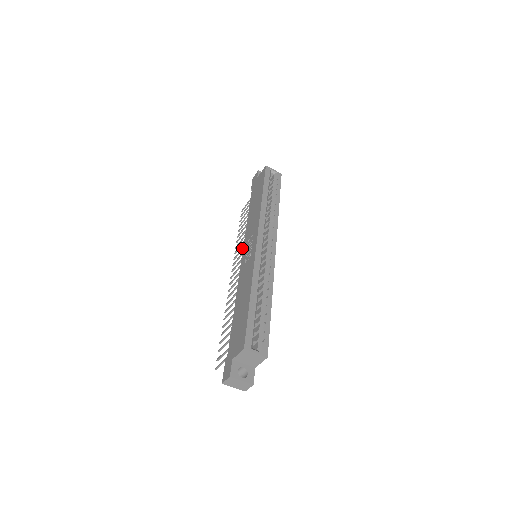
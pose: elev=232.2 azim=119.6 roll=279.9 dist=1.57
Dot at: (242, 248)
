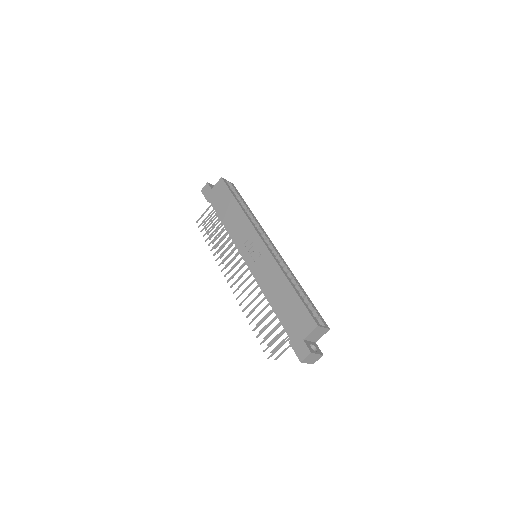
Dot at: (230, 253)
